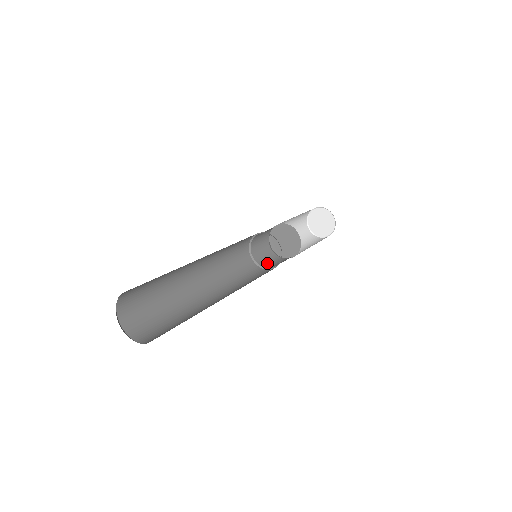
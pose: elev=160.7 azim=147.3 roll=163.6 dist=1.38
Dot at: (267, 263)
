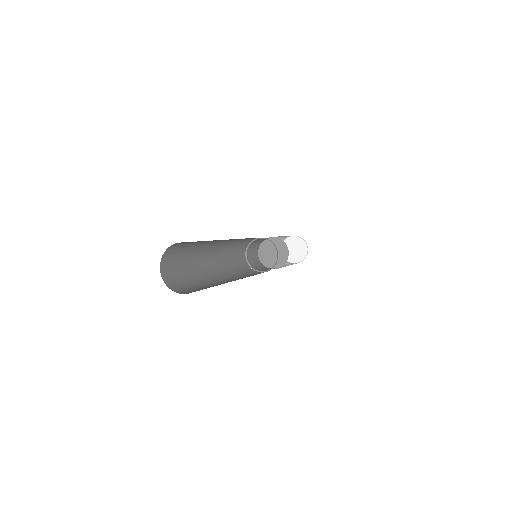
Dot at: (260, 269)
